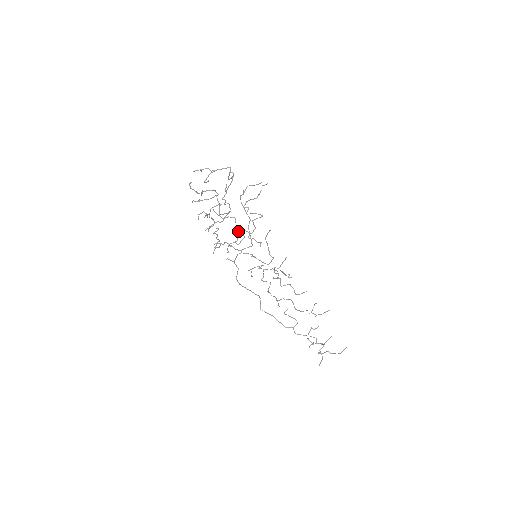
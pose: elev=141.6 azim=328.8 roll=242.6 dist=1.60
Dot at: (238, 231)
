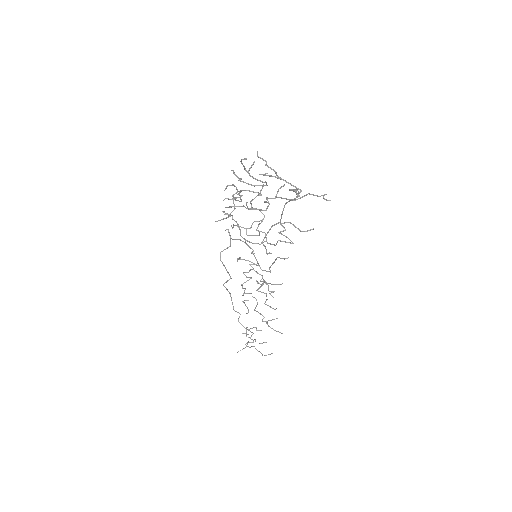
Dot at: (257, 230)
